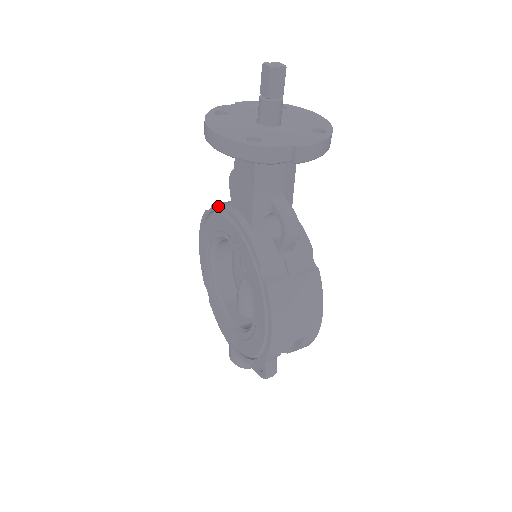
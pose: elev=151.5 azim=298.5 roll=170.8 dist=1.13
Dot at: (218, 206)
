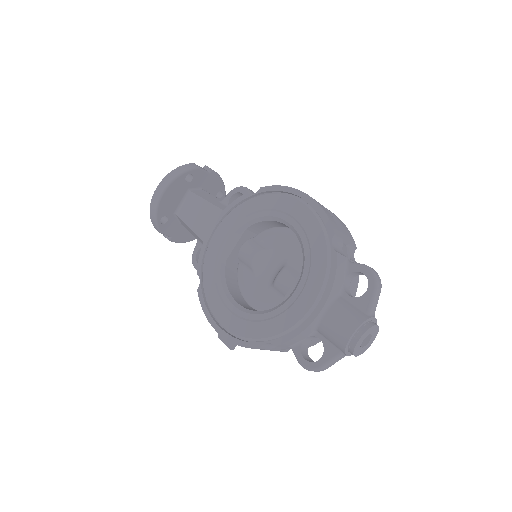
Dot at: (200, 256)
